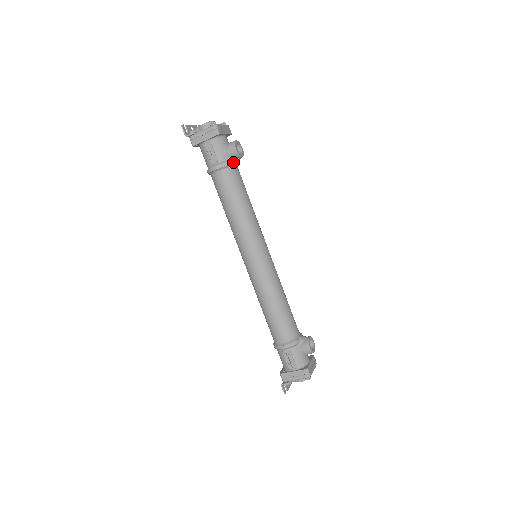
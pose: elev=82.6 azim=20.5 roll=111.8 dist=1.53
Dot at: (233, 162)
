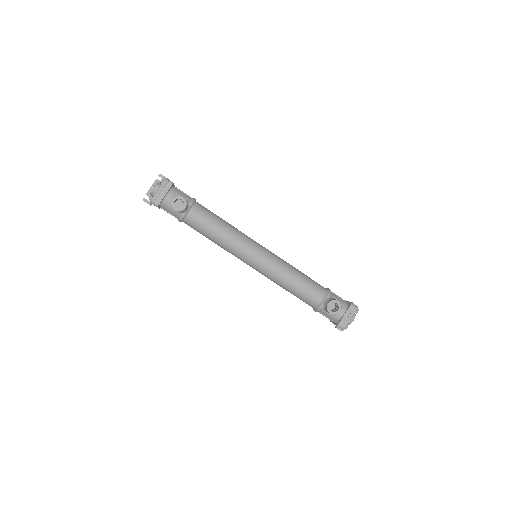
Dot at: (184, 214)
